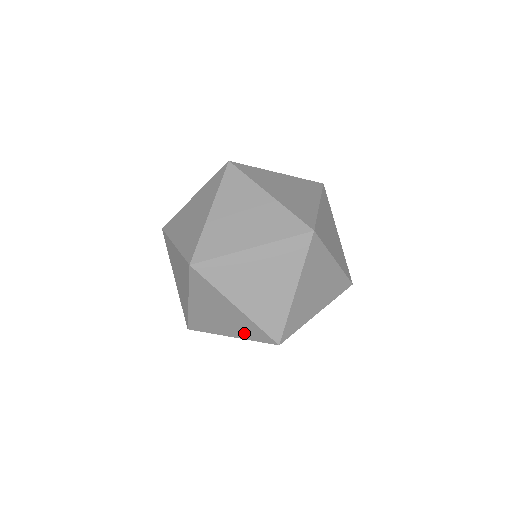
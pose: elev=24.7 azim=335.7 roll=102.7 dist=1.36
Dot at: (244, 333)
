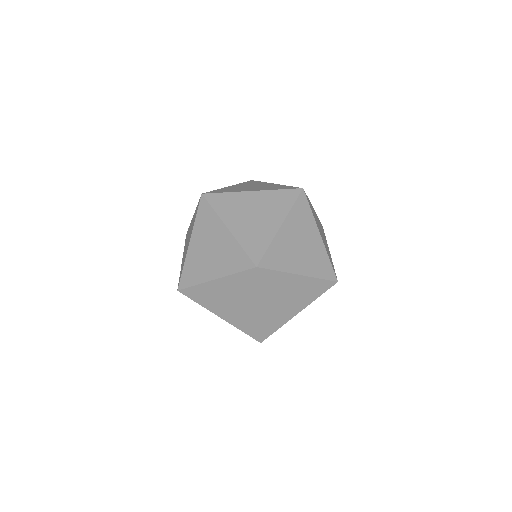
Dot at: occluded
